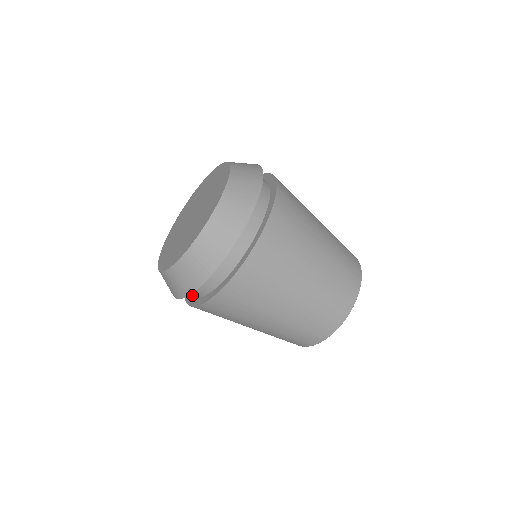
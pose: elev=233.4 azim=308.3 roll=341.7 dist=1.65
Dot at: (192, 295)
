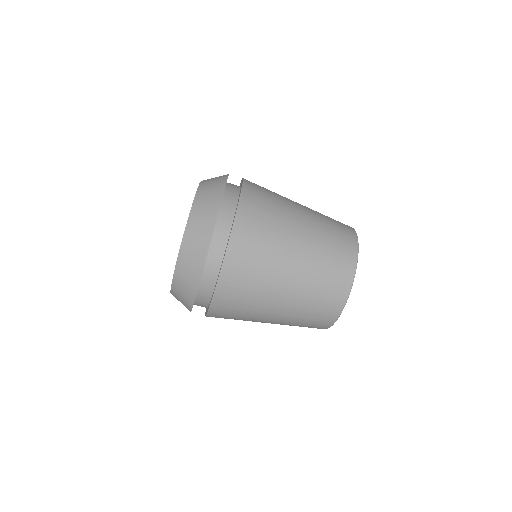
Dot at: occluded
